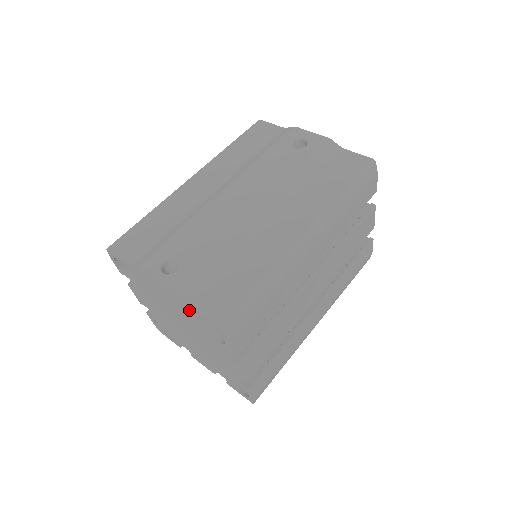
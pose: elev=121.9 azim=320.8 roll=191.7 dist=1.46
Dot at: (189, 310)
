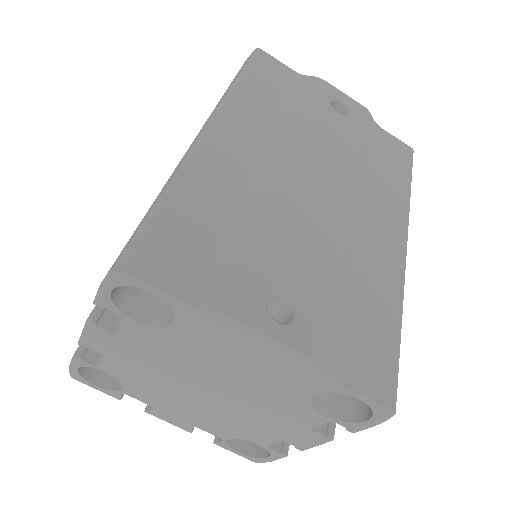
Dot at: (322, 384)
